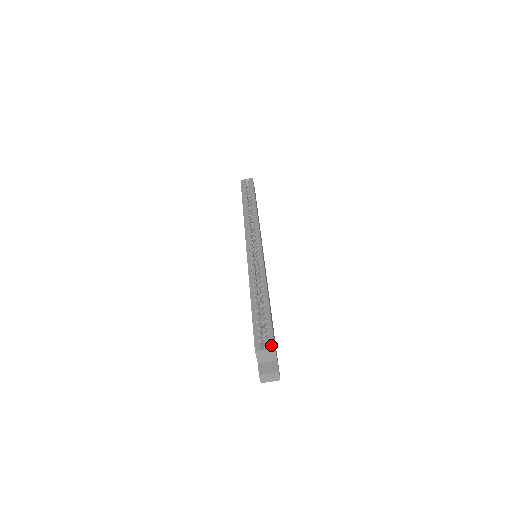
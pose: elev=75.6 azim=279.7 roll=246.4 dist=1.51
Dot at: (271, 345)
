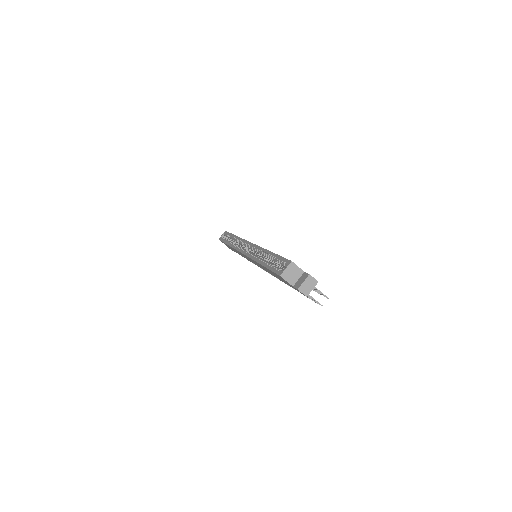
Dot at: (288, 263)
